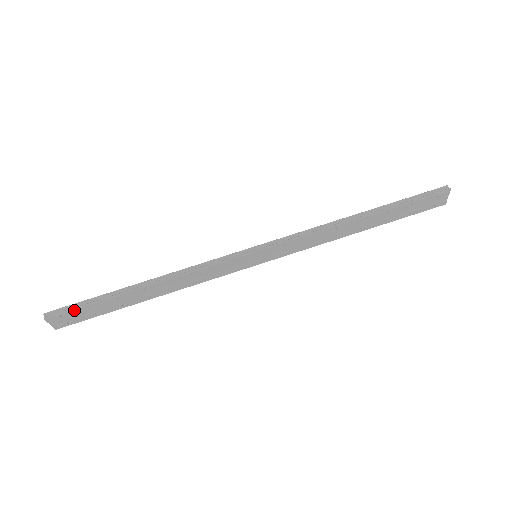
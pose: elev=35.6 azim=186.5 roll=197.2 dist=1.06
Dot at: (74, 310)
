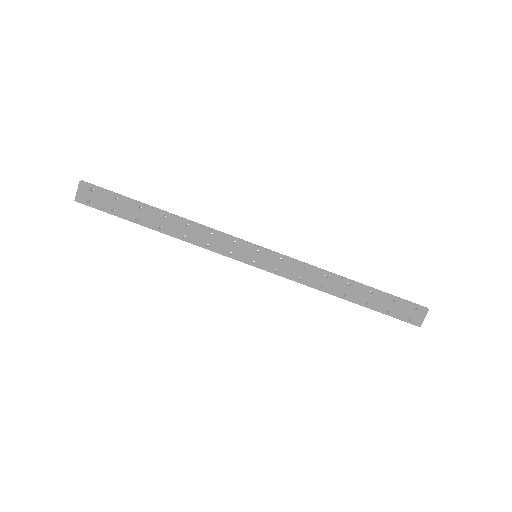
Dot at: (104, 191)
